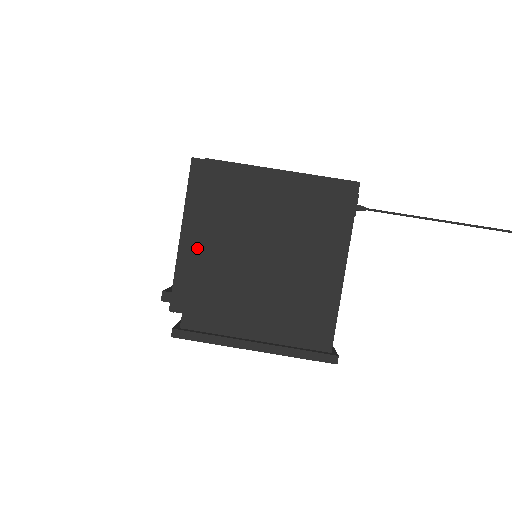
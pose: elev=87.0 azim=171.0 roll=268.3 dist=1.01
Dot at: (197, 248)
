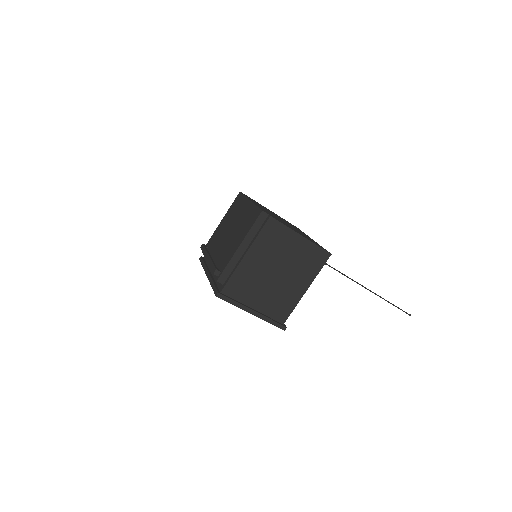
Dot at: (246, 257)
